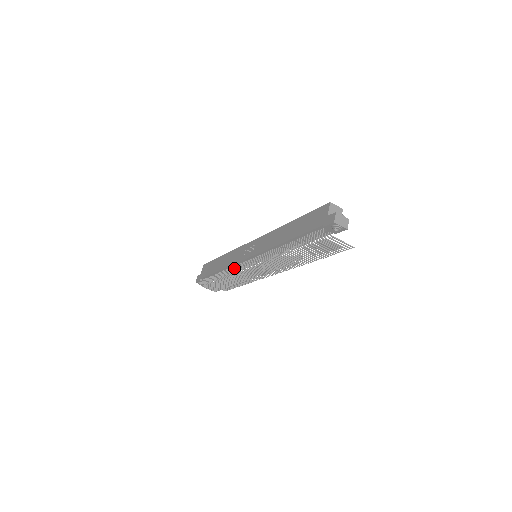
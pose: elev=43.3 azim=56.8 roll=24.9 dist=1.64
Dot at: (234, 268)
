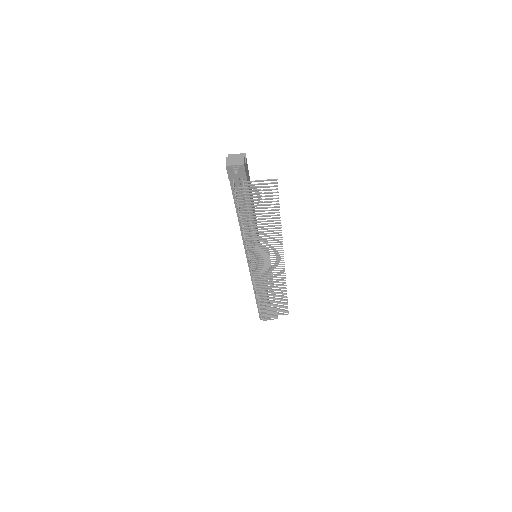
Dot at: occluded
